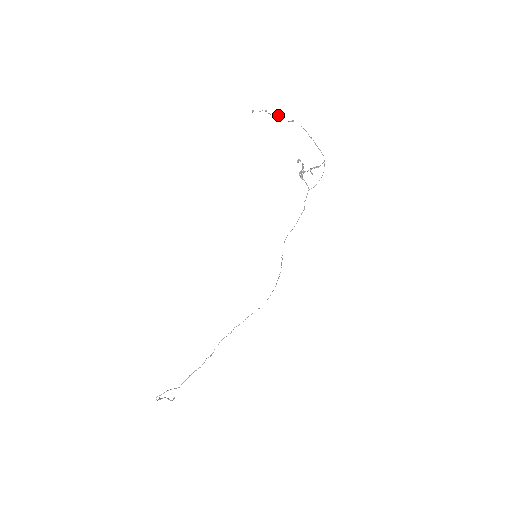
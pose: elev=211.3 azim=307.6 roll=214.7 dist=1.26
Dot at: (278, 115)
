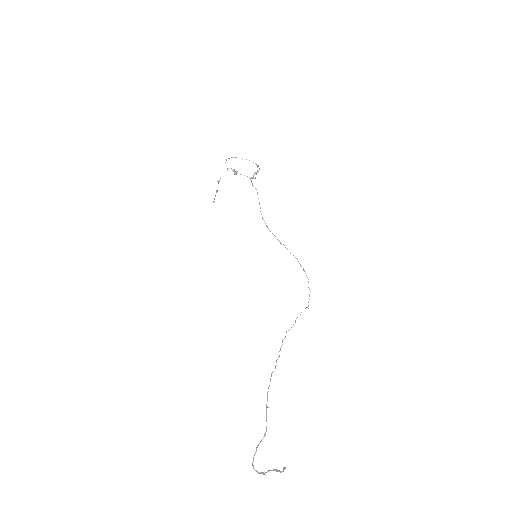
Dot at: (219, 180)
